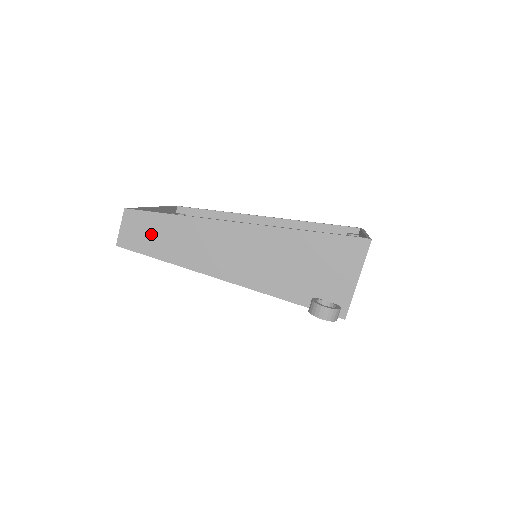
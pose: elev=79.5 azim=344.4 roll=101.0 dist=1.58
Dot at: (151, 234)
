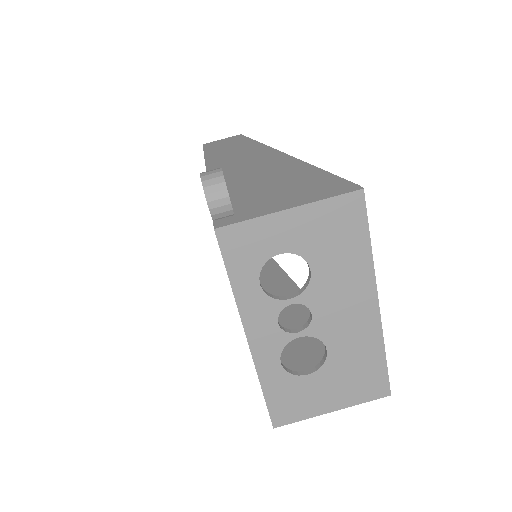
Dot at: (227, 145)
